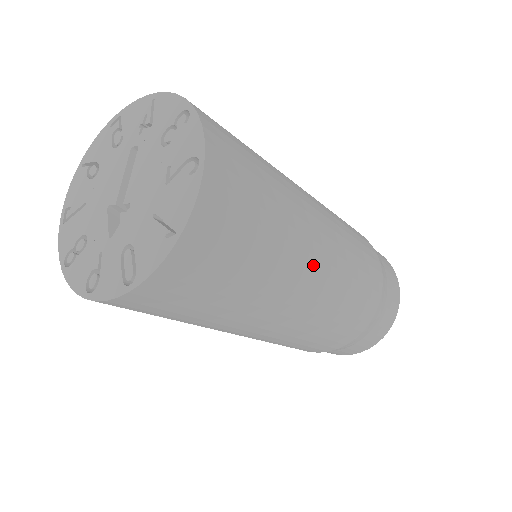
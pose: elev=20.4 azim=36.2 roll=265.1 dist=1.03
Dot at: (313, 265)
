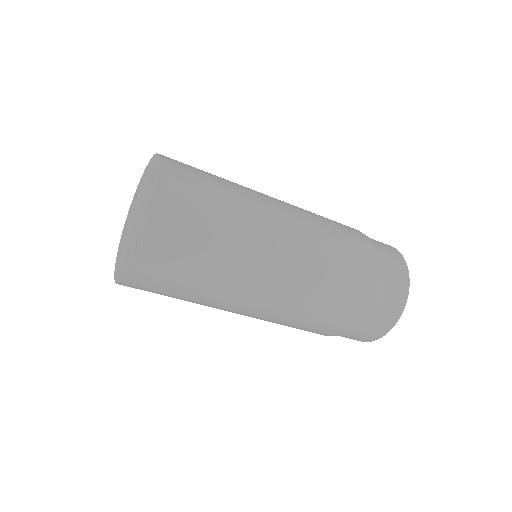
Dot at: (266, 268)
